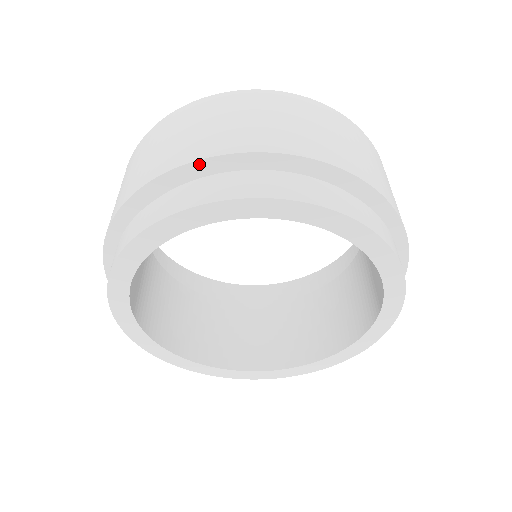
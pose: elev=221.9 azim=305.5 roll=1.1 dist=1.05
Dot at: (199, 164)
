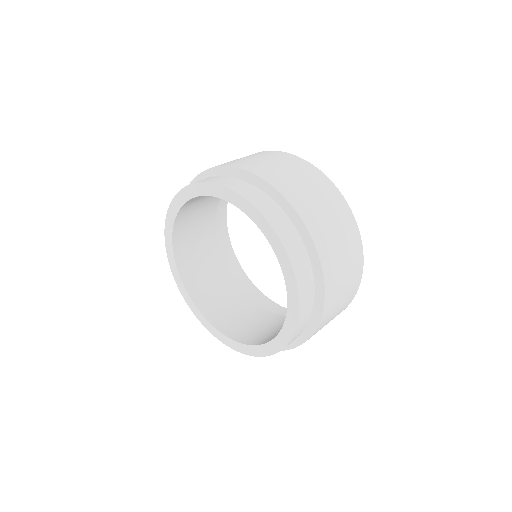
Dot at: (236, 170)
